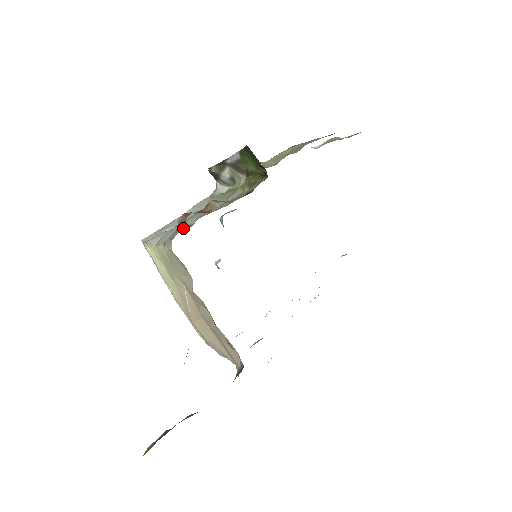
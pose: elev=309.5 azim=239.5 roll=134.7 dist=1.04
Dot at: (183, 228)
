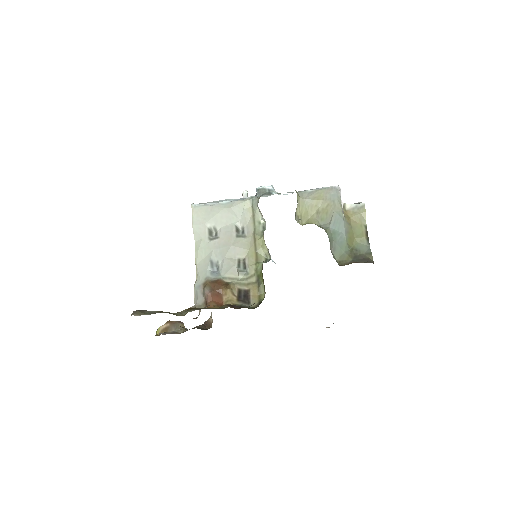
Dot at: (211, 269)
